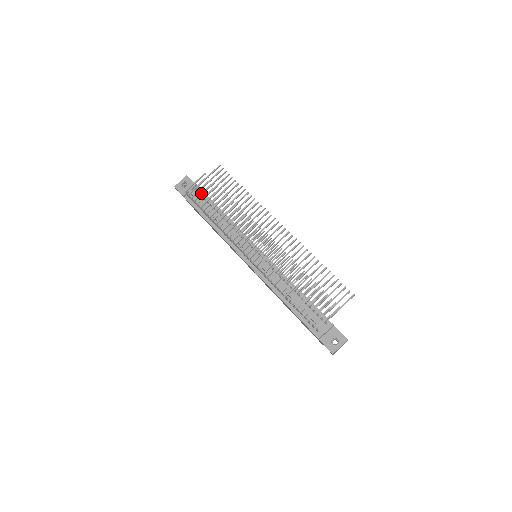
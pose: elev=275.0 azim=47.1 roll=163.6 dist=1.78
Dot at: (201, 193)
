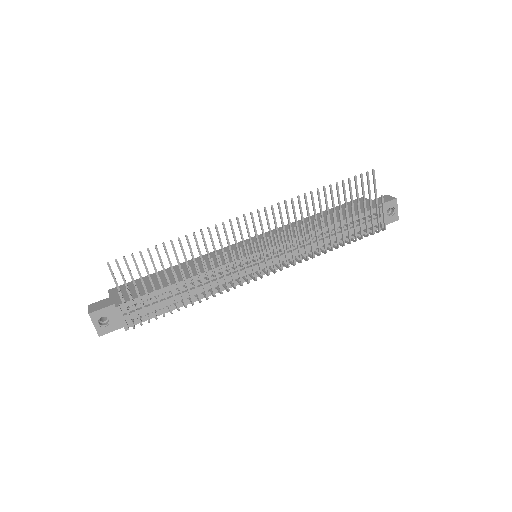
Dot at: occluded
